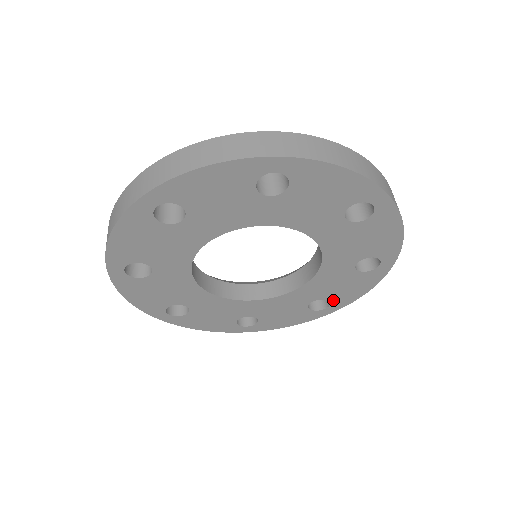
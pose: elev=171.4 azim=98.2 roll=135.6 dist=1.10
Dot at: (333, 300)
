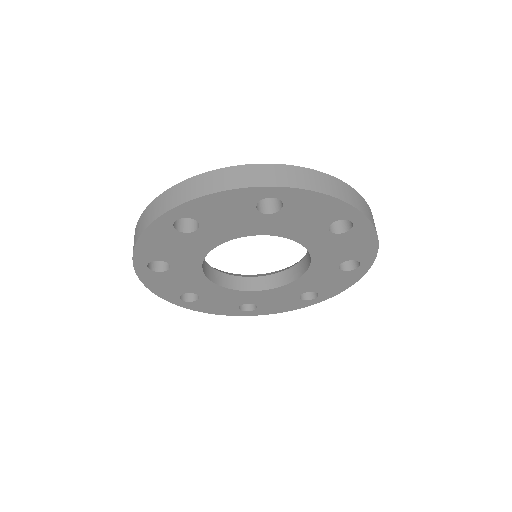
Dot at: (321, 292)
